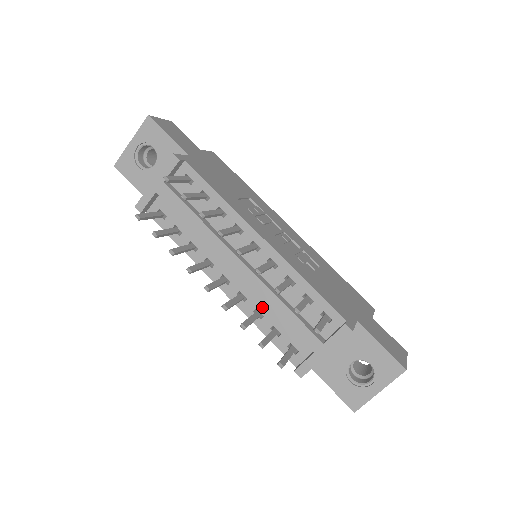
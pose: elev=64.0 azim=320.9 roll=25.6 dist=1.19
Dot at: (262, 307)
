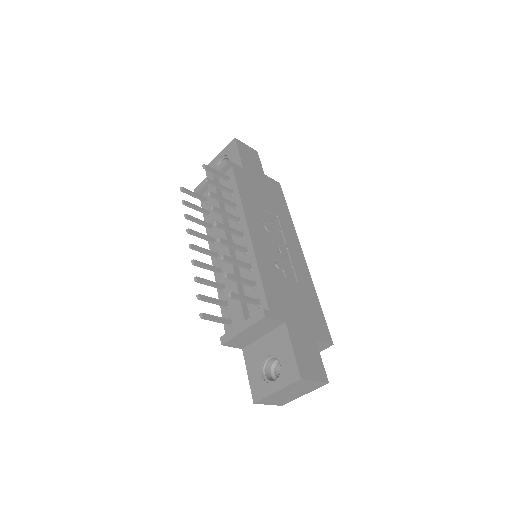
Dot at: (227, 283)
